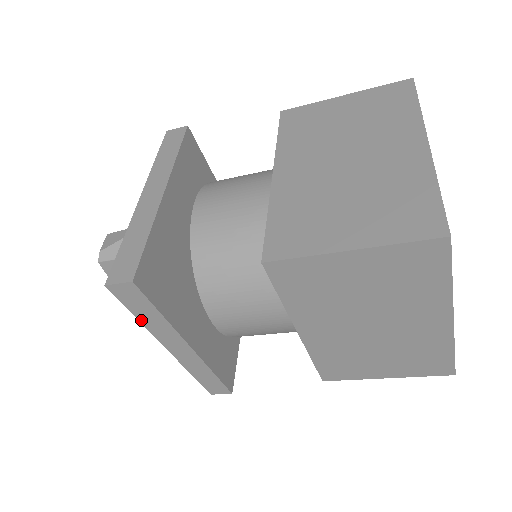
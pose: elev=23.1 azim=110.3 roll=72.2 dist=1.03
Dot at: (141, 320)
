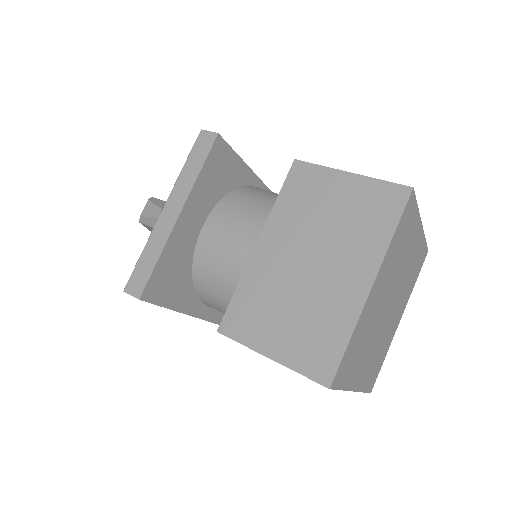
Dot at: occluded
